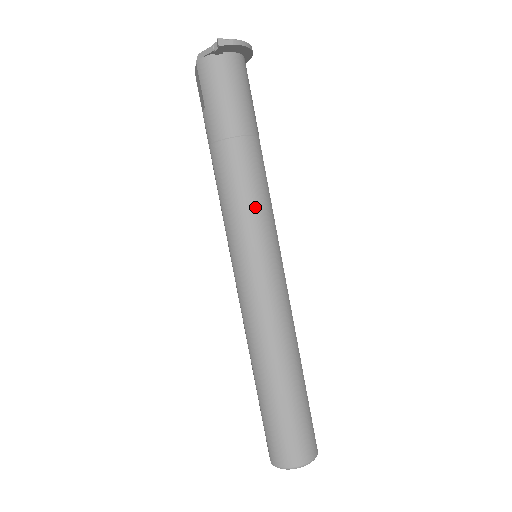
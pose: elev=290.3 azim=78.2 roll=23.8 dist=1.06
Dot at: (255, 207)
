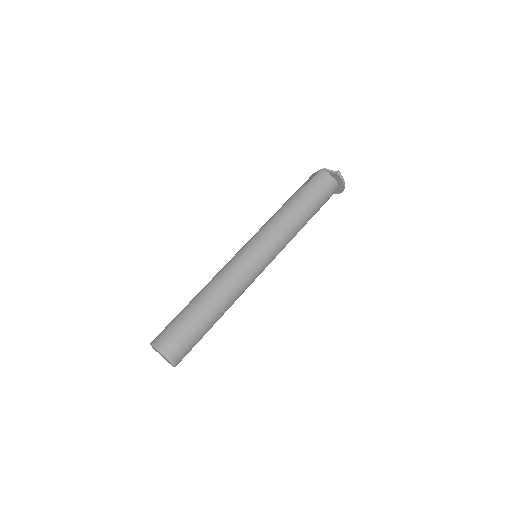
Dot at: (282, 236)
